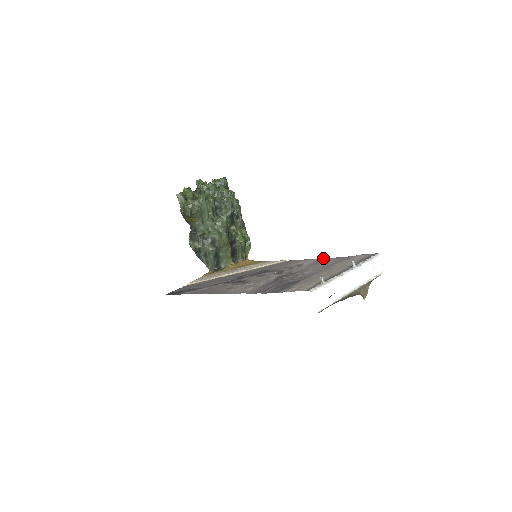
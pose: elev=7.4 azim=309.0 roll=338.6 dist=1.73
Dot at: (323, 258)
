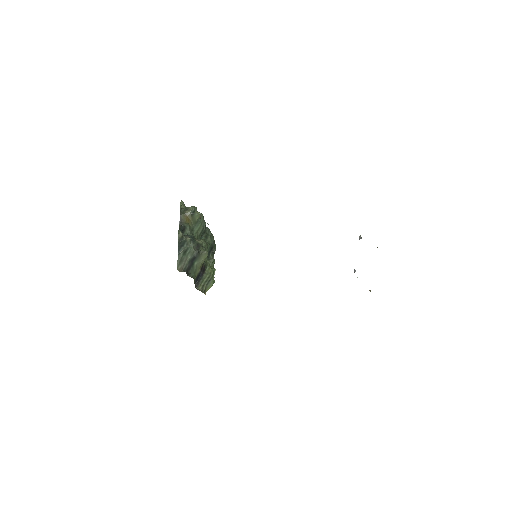
Dot at: occluded
